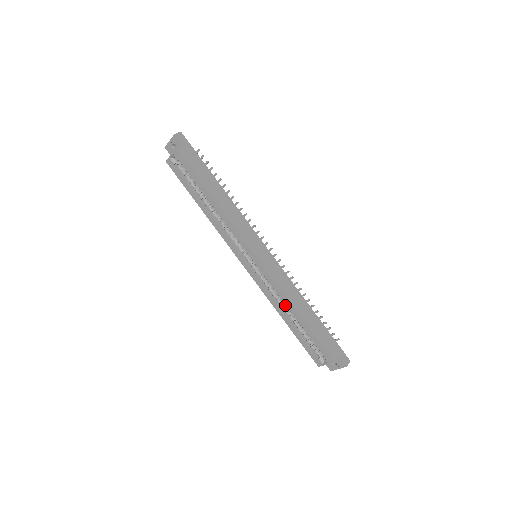
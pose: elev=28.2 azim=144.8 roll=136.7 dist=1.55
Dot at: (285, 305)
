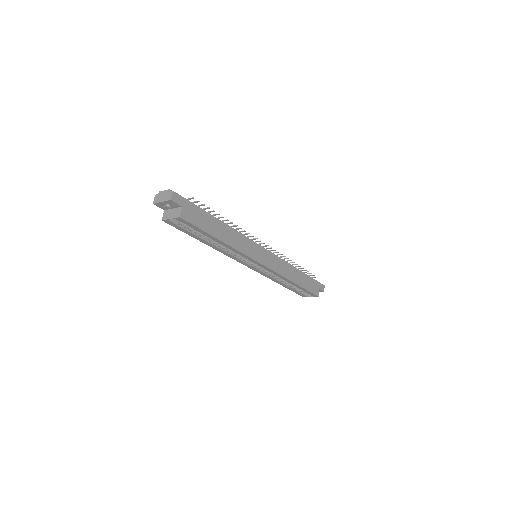
Dot at: occluded
